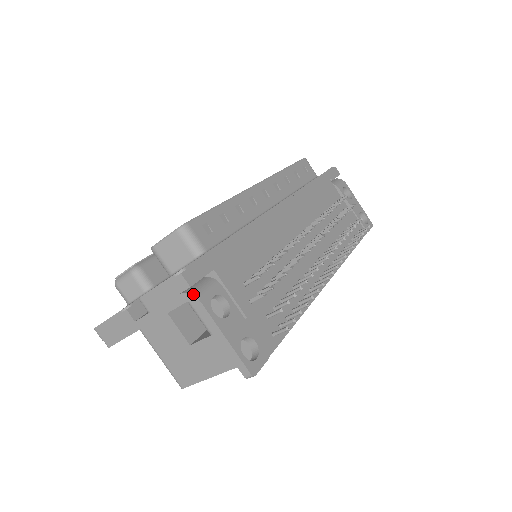
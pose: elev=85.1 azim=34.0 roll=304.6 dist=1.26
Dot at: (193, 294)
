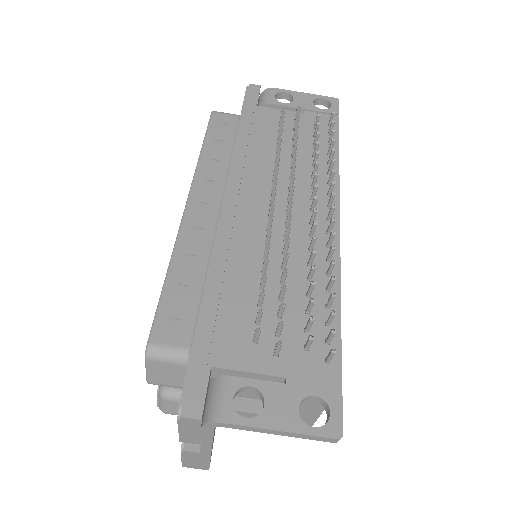
Dot at: (211, 421)
